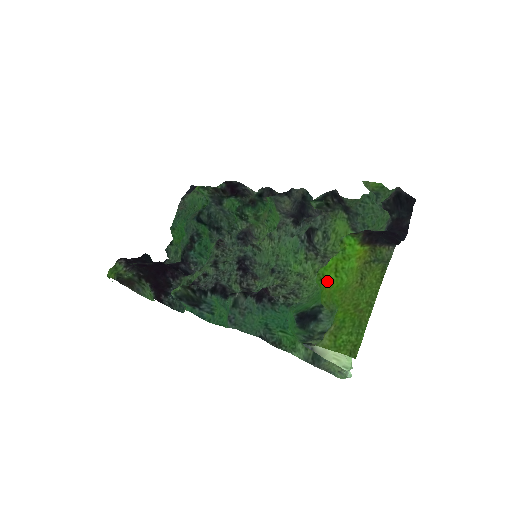
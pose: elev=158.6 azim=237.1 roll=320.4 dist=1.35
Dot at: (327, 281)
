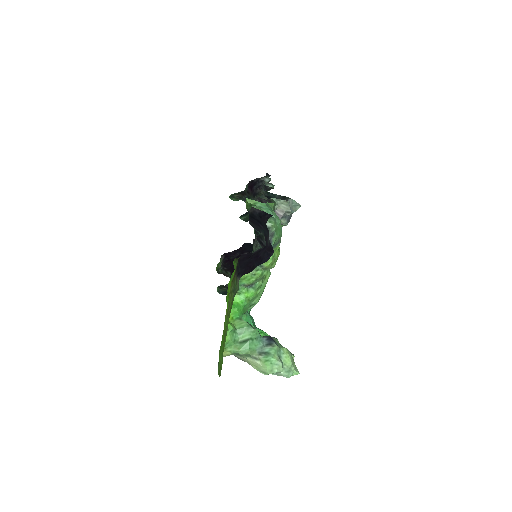
Dot at: occluded
